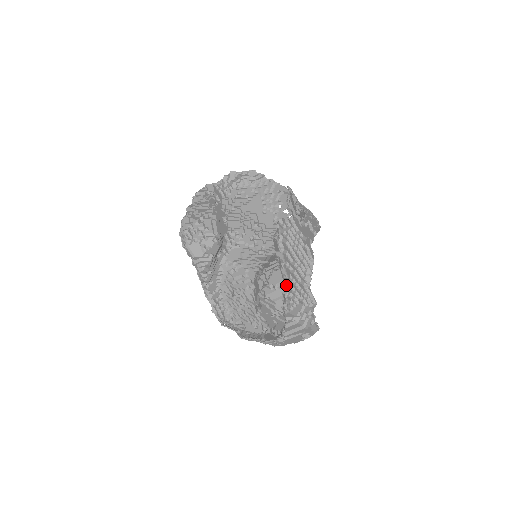
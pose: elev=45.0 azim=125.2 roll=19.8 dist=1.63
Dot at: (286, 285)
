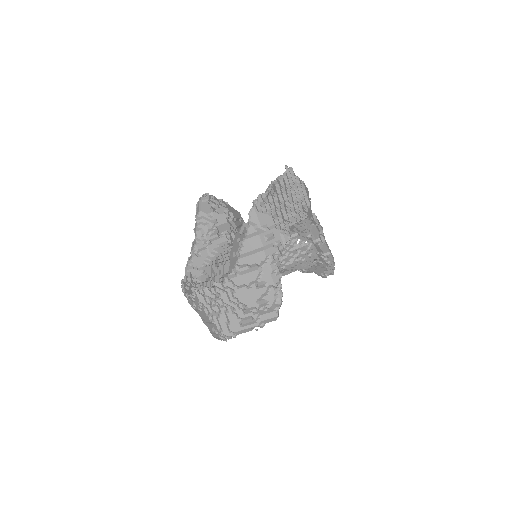
Dot at: occluded
